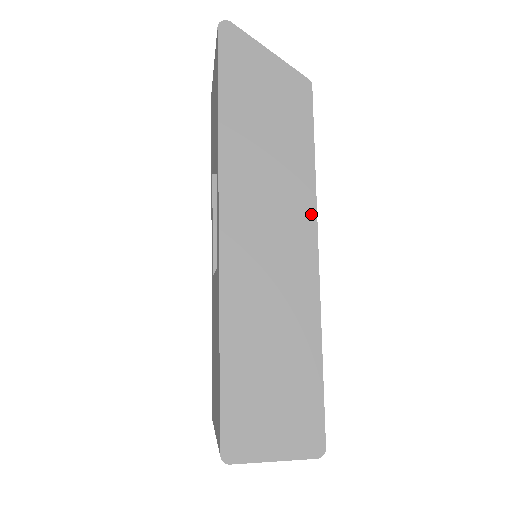
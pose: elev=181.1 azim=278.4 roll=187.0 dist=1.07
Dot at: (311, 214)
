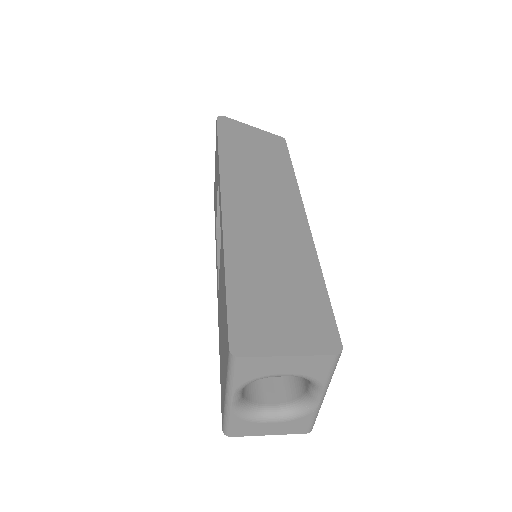
Dot at: (296, 195)
